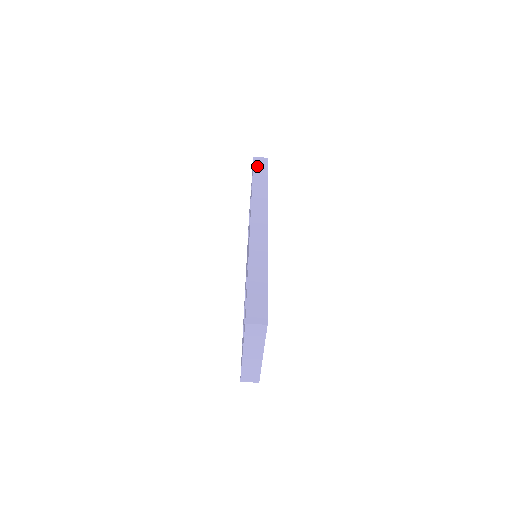
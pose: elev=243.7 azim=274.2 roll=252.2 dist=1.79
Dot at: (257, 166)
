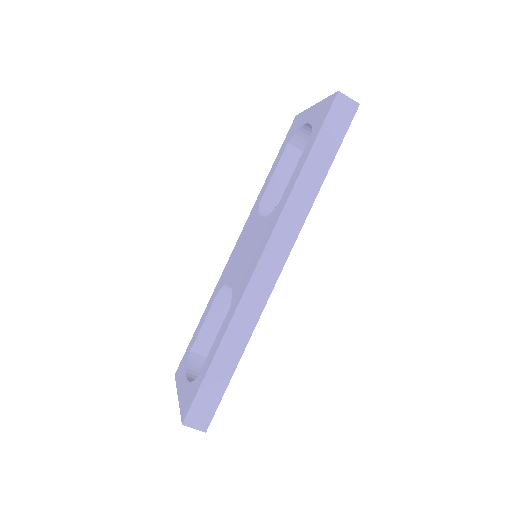
Dot at: (332, 121)
